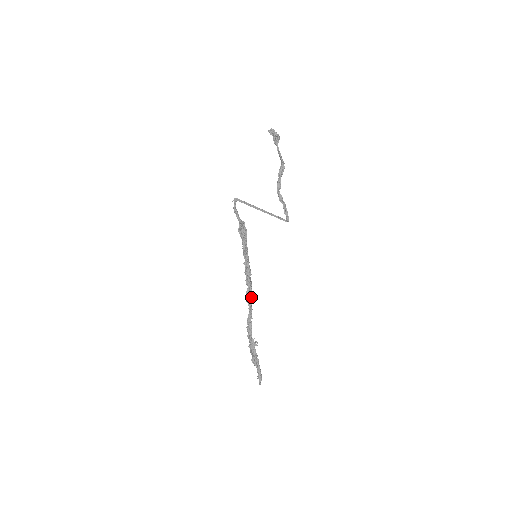
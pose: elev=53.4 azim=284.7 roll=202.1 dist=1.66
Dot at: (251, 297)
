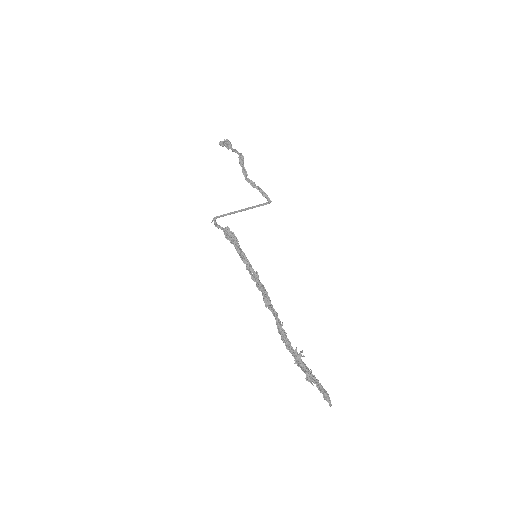
Dot at: (270, 301)
